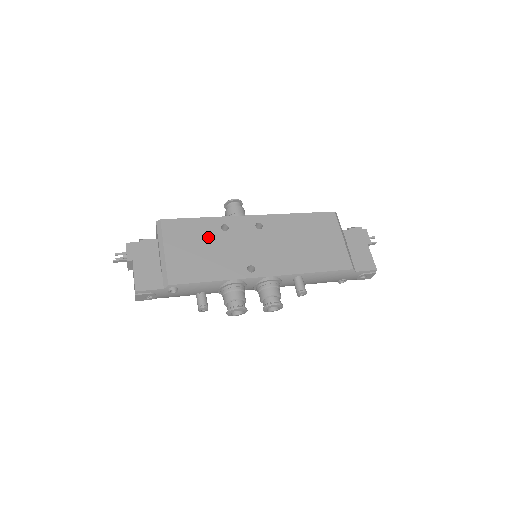
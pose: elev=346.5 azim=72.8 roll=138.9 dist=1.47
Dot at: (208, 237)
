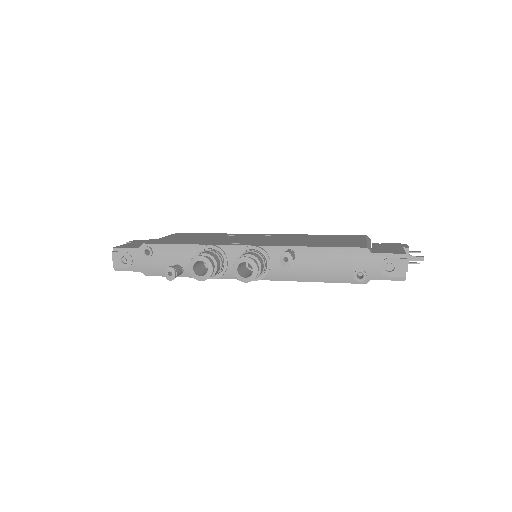
Dot at: (210, 236)
